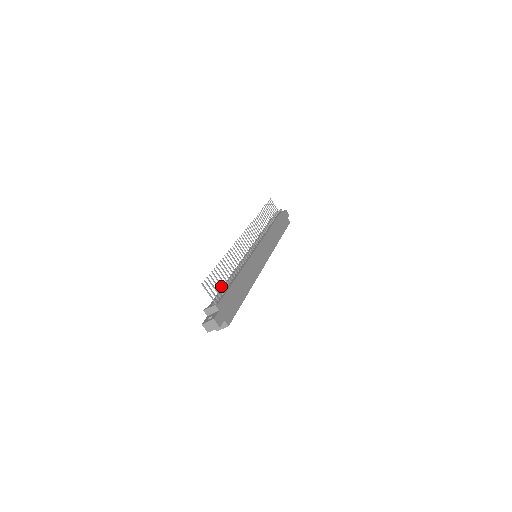
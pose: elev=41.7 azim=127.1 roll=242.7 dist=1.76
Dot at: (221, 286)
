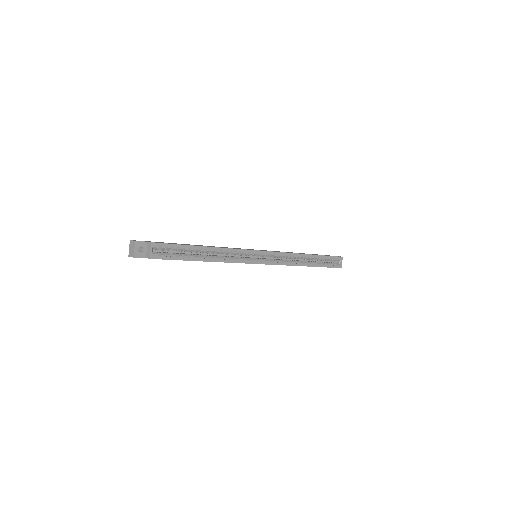
Dot at: occluded
